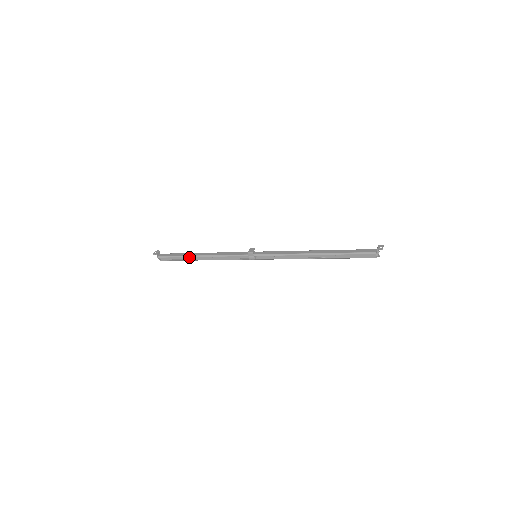
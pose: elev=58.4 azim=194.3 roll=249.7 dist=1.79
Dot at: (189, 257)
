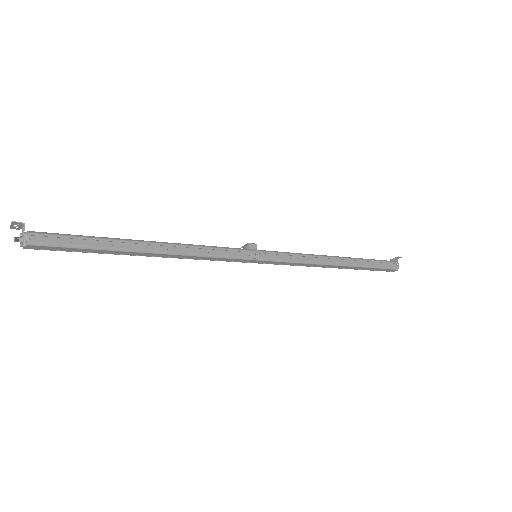
Dot at: (122, 240)
